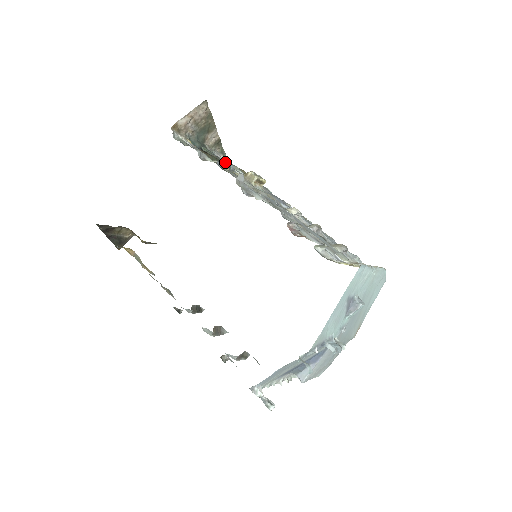
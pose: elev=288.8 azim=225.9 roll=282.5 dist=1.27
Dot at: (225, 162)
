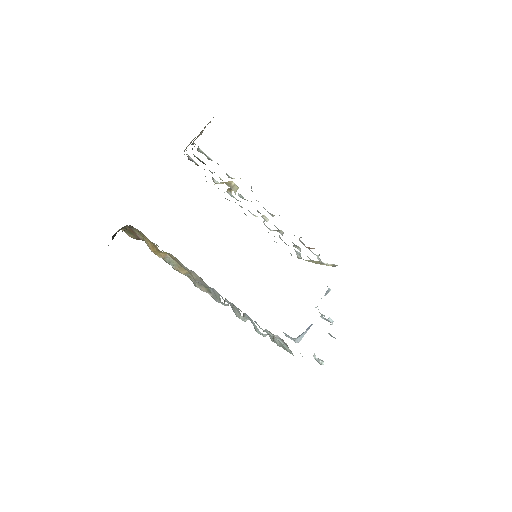
Dot at: occluded
